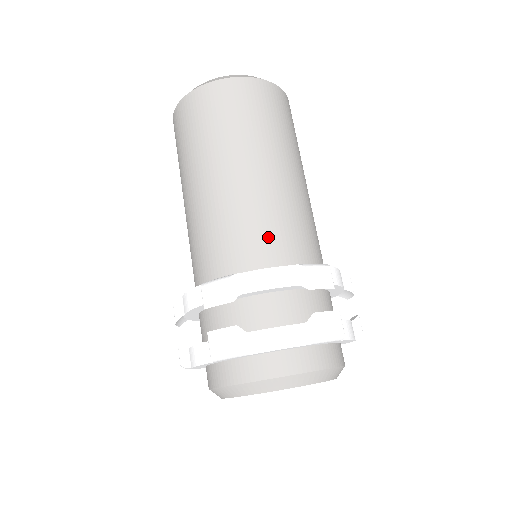
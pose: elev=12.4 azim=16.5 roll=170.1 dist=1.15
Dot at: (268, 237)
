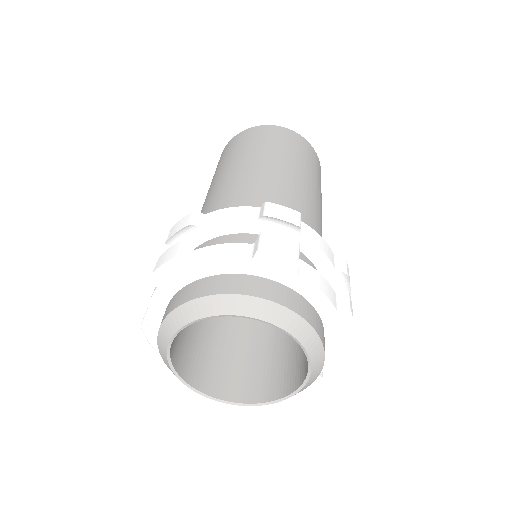
Dot at: occluded
